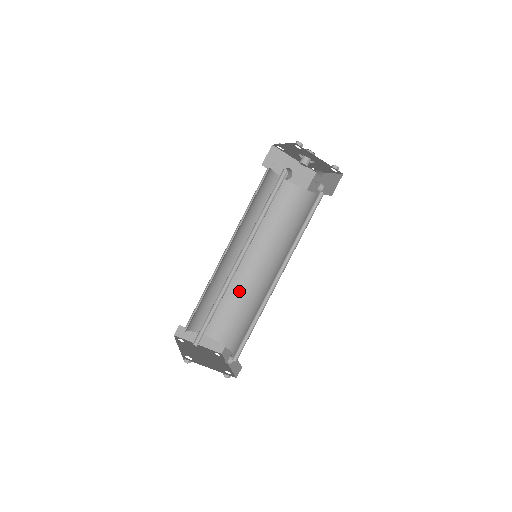
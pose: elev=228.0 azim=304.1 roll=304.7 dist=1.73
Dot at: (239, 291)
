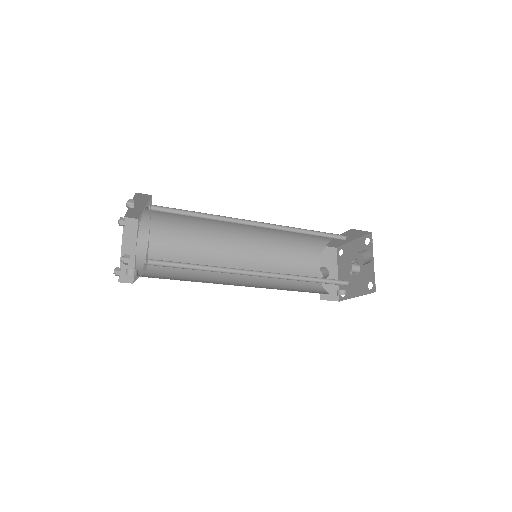
Dot at: occluded
